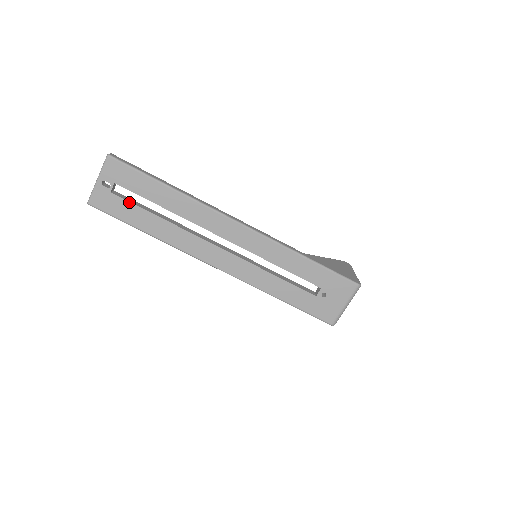
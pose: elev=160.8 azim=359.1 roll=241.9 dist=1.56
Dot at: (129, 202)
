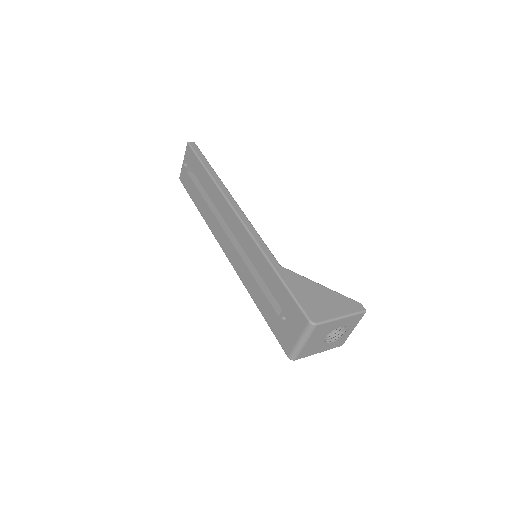
Dot at: (193, 182)
